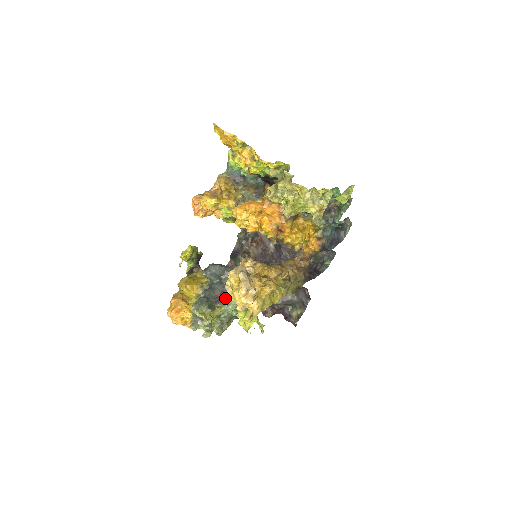
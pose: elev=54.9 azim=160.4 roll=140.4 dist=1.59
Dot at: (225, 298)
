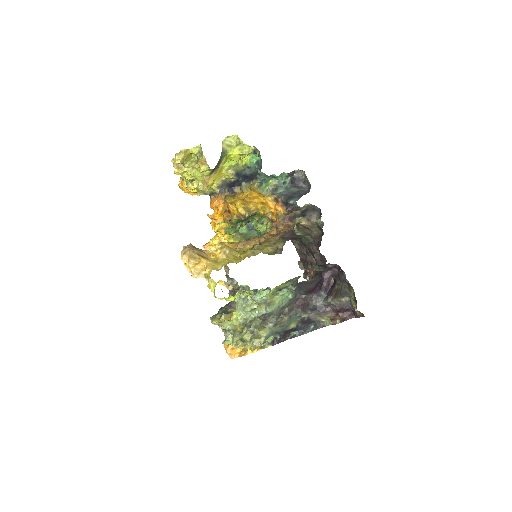
Dot at: occluded
